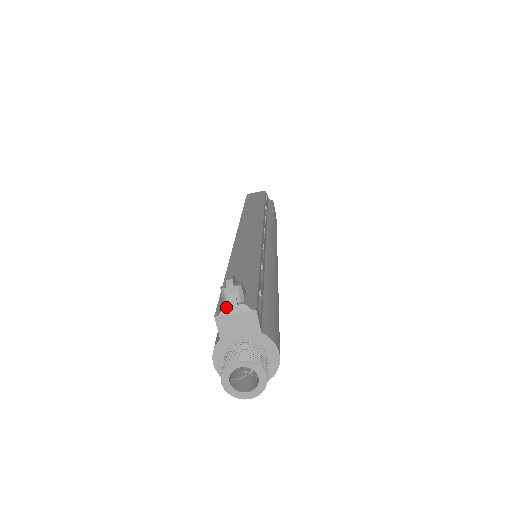
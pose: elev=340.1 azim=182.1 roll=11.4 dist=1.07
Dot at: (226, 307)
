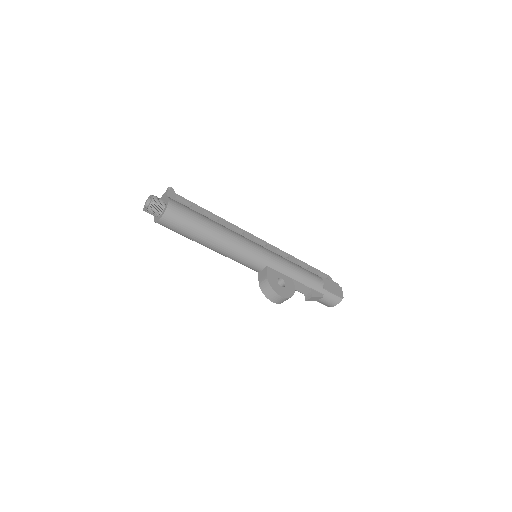
Dot at: occluded
